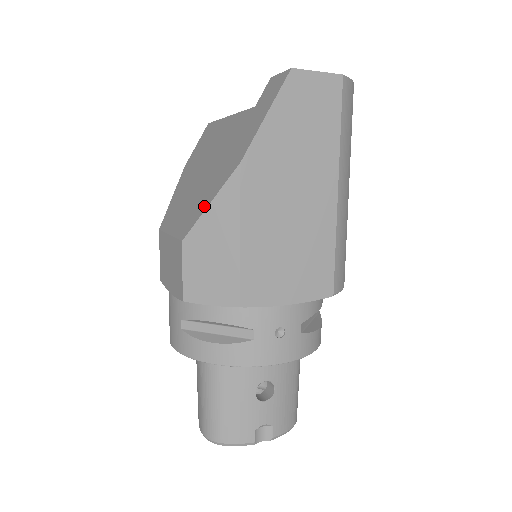
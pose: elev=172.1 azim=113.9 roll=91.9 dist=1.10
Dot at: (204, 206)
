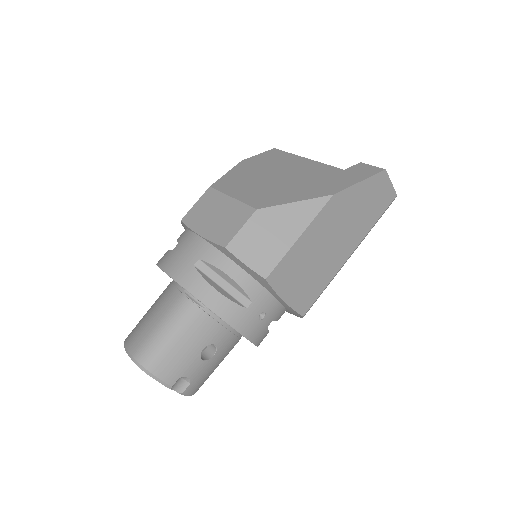
Dot at: (287, 200)
